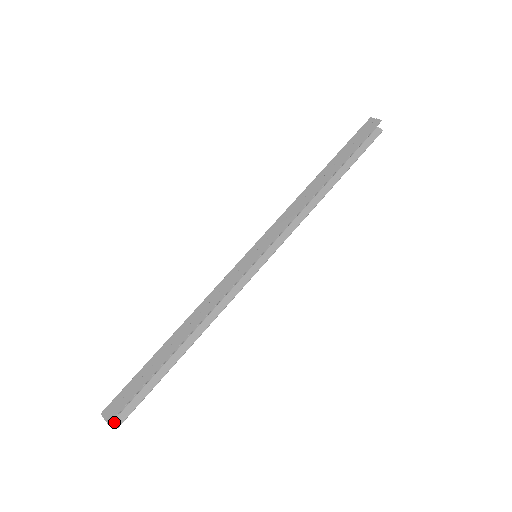
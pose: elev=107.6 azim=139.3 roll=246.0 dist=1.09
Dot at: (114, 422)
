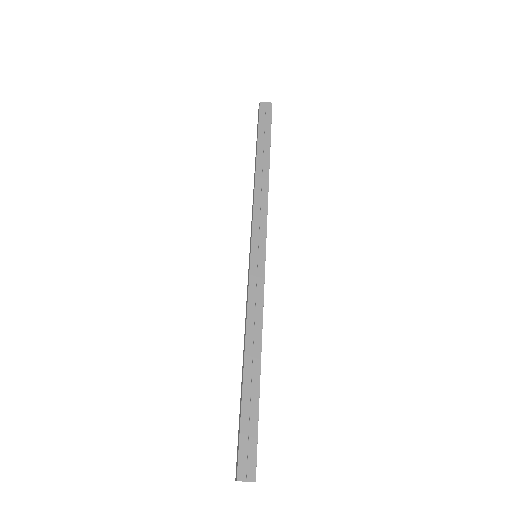
Dot at: occluded
